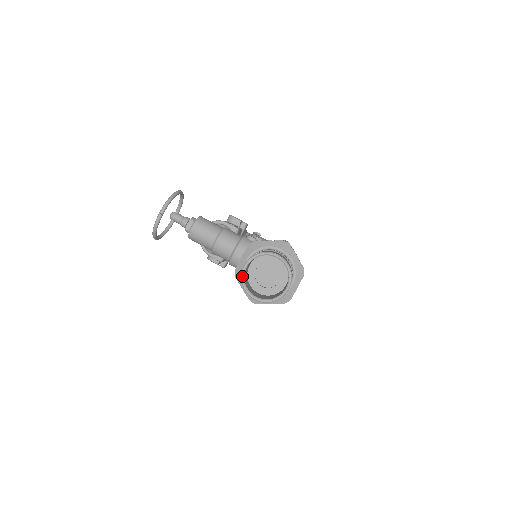
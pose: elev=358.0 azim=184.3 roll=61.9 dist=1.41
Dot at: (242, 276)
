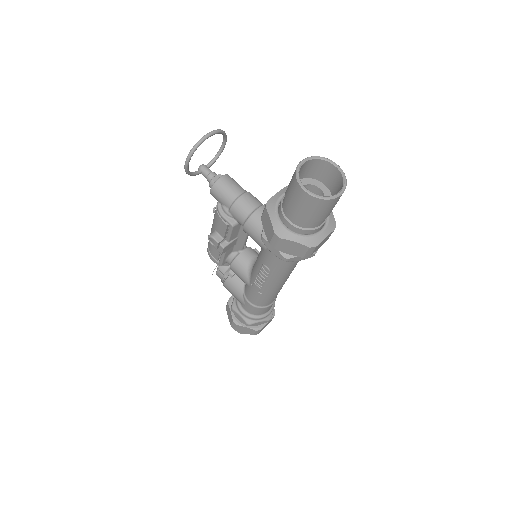
Dot at: (298, 167)
